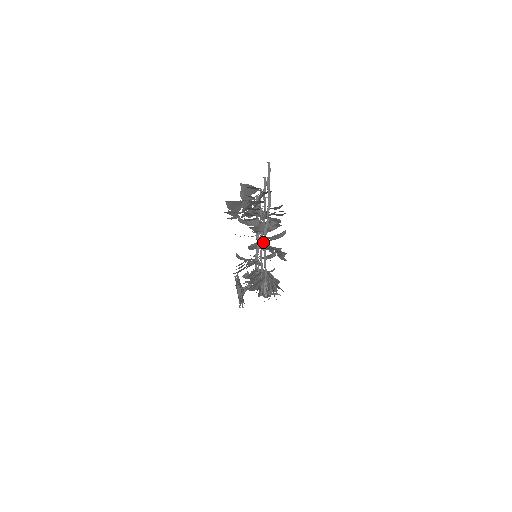
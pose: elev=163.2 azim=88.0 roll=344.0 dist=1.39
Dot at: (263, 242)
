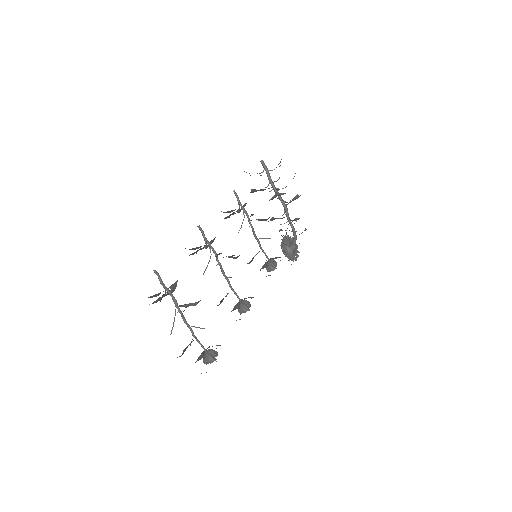
Dot at: (276, 218)
